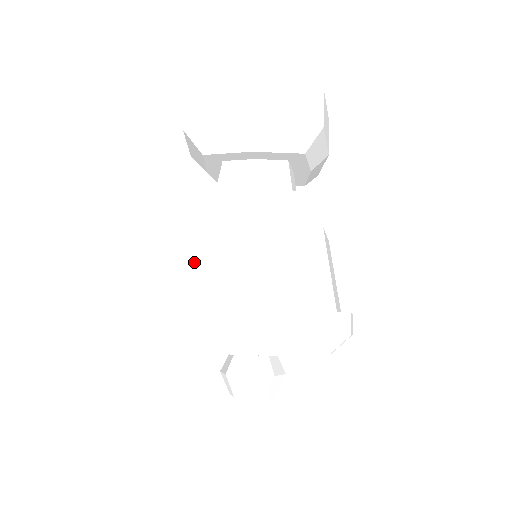
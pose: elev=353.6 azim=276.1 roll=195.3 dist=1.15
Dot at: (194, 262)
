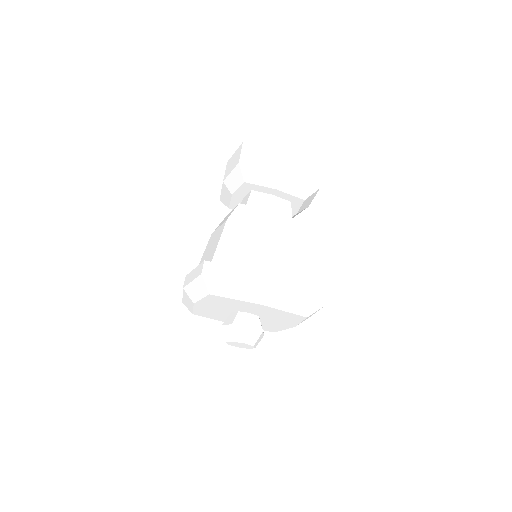
Dot at: (237, 243)
